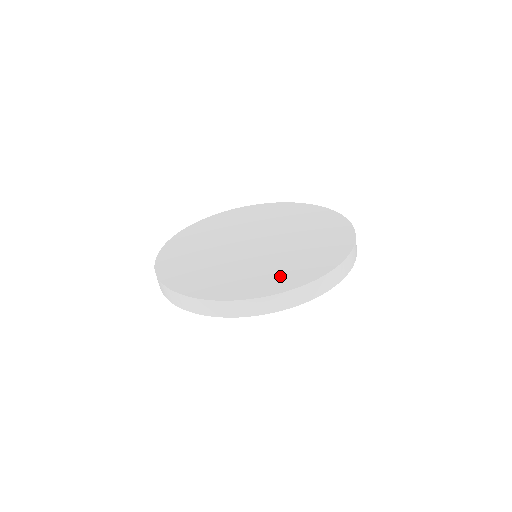
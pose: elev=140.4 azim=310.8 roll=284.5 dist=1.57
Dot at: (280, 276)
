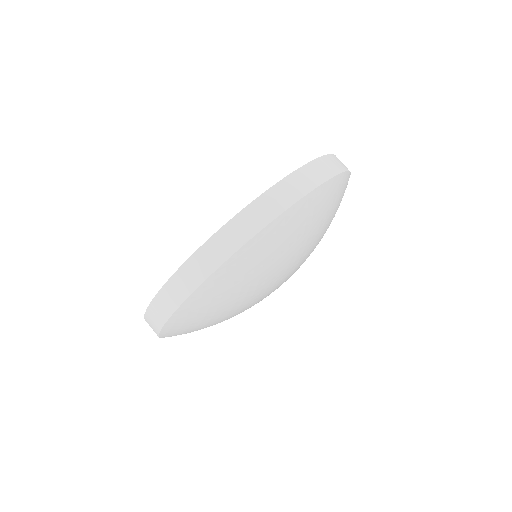
Dot at: occluded
